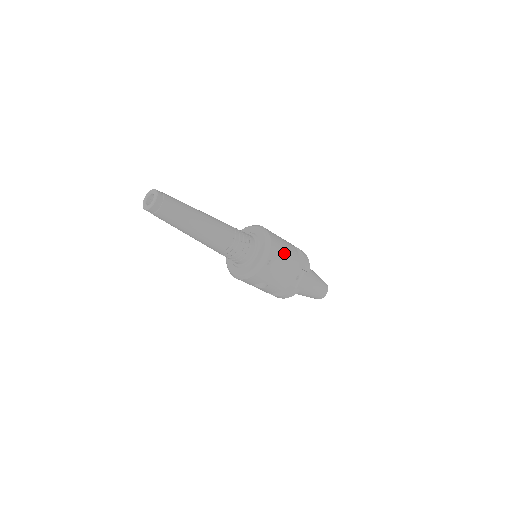
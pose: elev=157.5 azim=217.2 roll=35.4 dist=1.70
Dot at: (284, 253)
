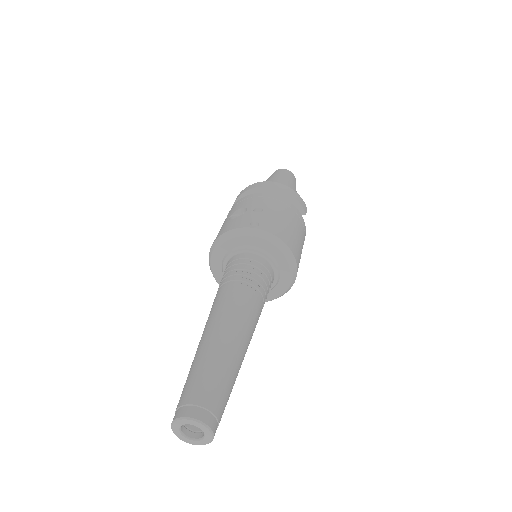
Dot at: (296, 234)
